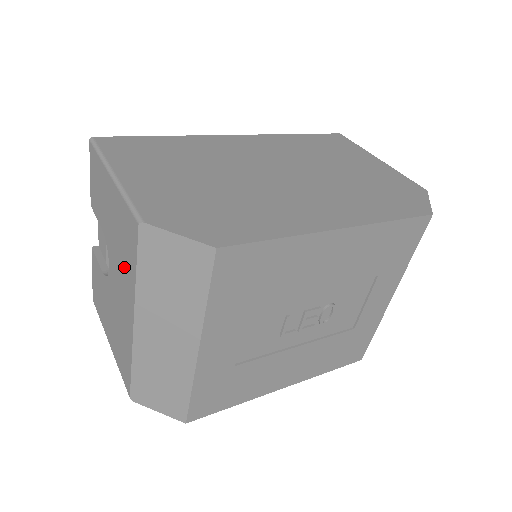
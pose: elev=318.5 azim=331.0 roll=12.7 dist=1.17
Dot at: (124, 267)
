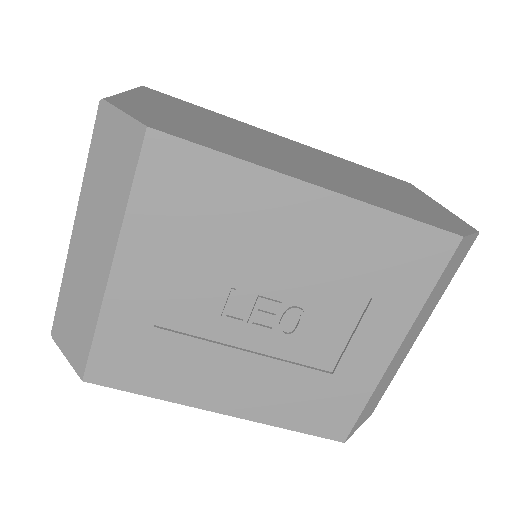
Dot at: occluded
